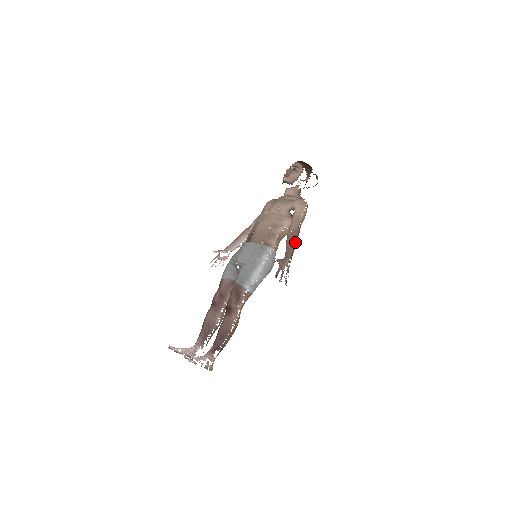
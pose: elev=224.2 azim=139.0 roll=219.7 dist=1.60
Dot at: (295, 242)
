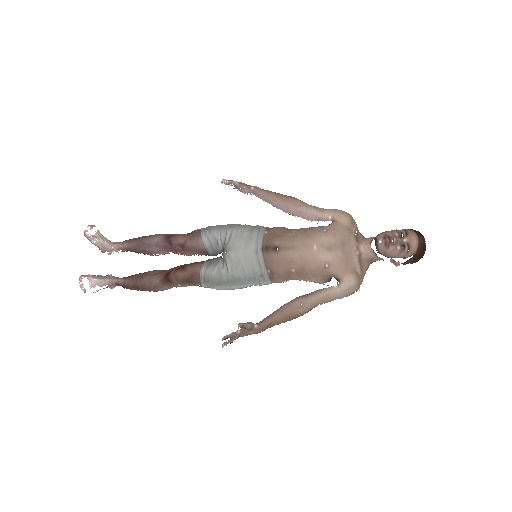
Dot at: occluded
